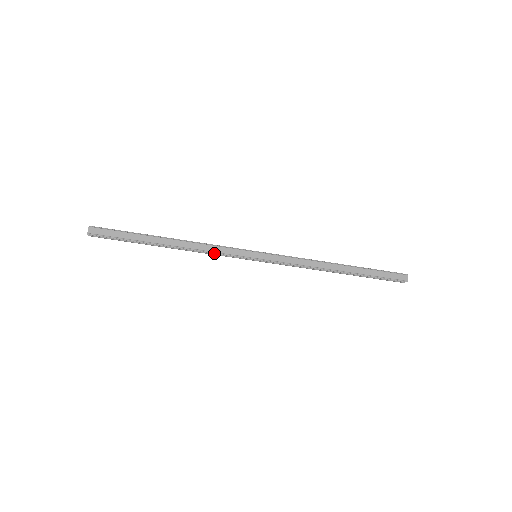
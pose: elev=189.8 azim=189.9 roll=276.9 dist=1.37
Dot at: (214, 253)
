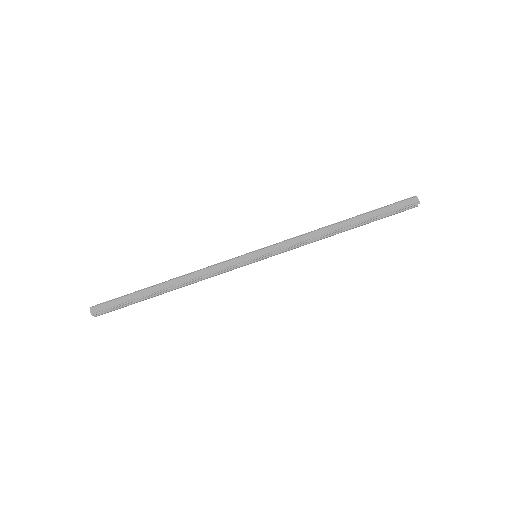
Dot at: (214, 273)
